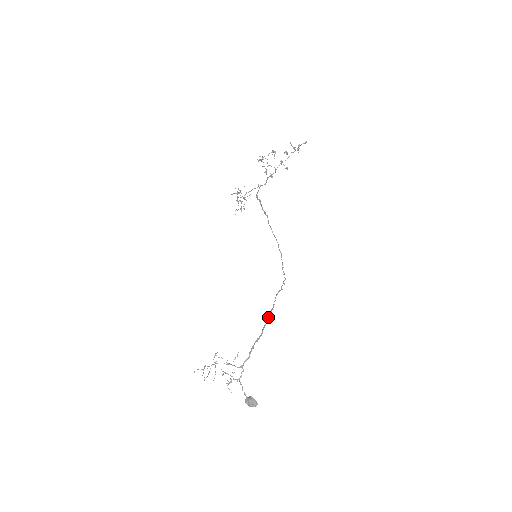
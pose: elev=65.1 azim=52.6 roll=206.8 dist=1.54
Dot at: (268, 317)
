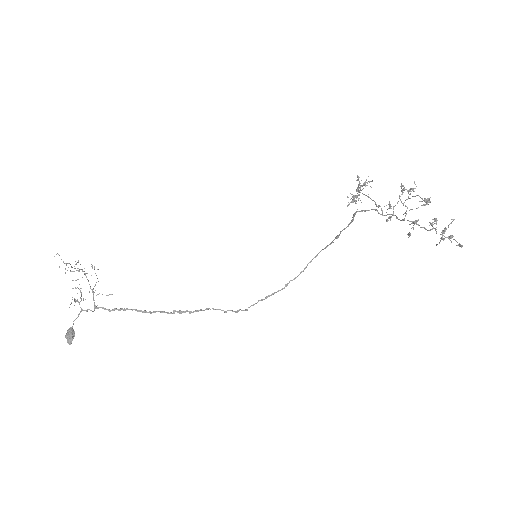
Dot at: (175, 311)
